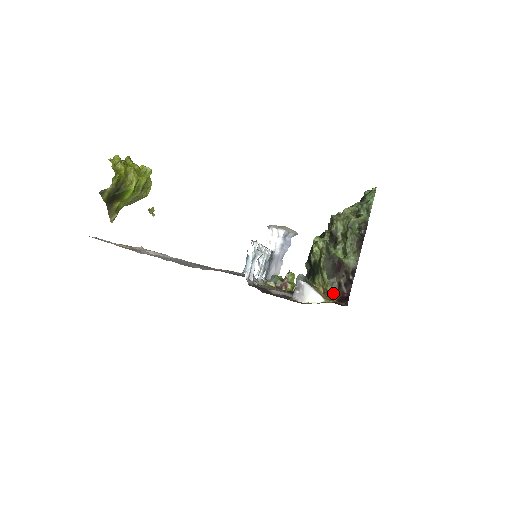
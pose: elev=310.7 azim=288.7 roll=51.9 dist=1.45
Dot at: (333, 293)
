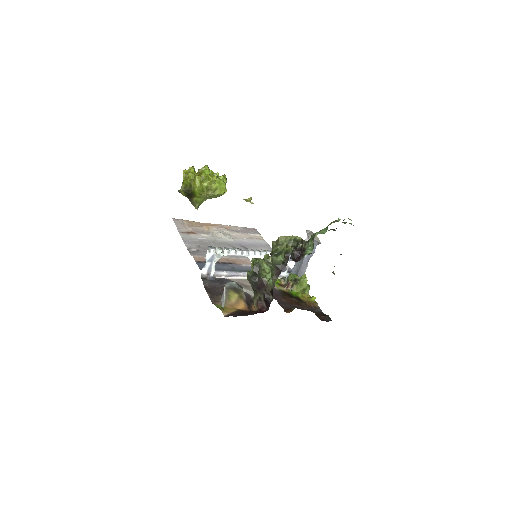
Dot at: (255, 304)
